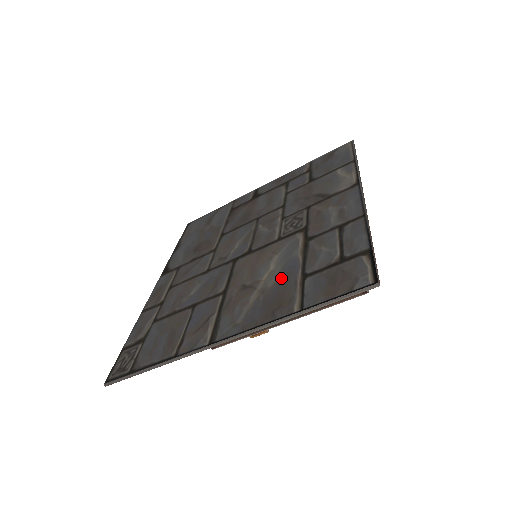
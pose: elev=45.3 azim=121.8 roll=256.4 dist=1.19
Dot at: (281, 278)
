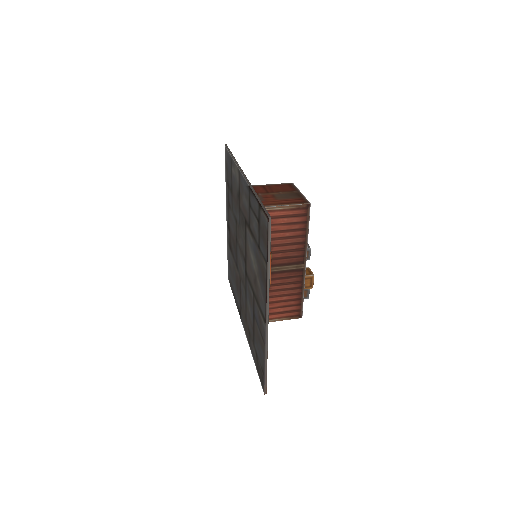
Dot at: (256, 259)
